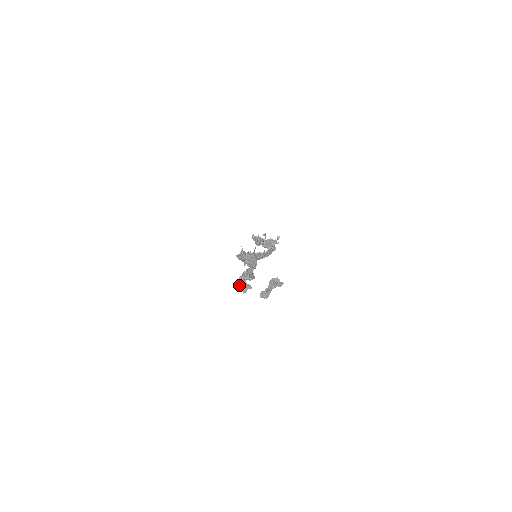
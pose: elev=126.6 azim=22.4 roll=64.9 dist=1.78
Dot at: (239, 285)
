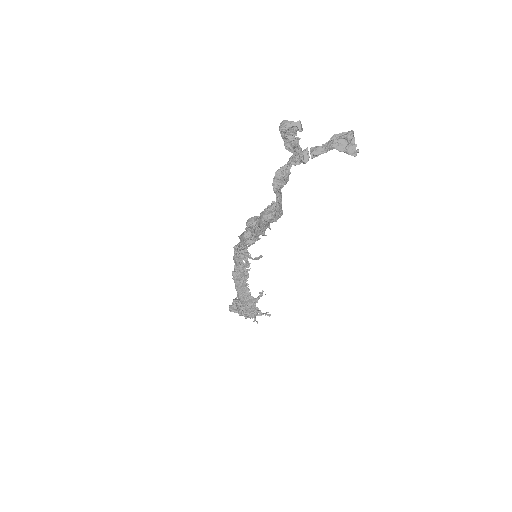
Dot at: (287, 122)
